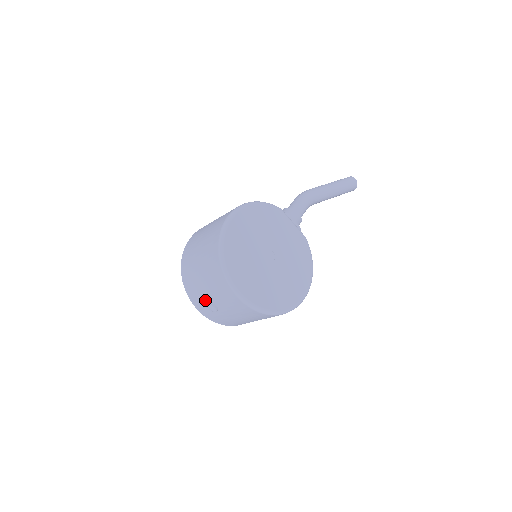
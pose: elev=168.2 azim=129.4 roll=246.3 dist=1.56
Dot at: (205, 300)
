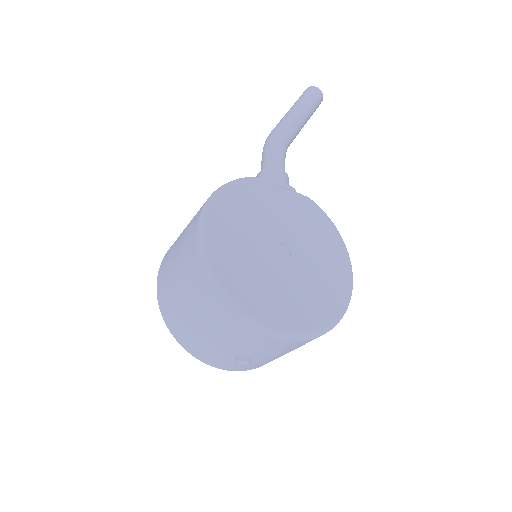
Dot at: (226, 356)
